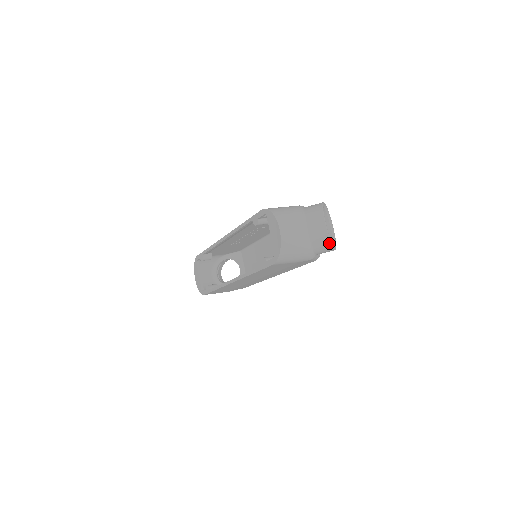
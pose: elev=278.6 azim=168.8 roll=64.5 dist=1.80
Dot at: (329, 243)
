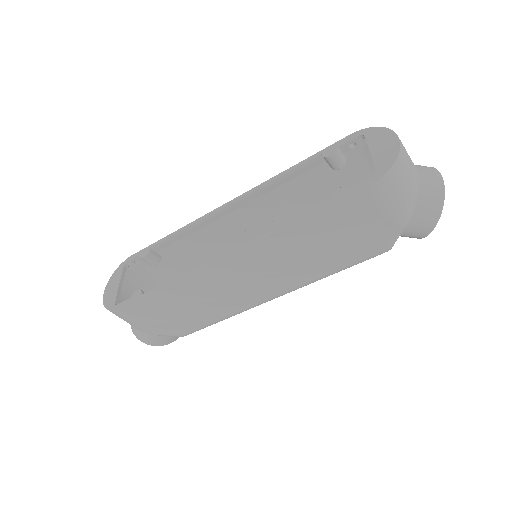
Dot at: (441, 204)
